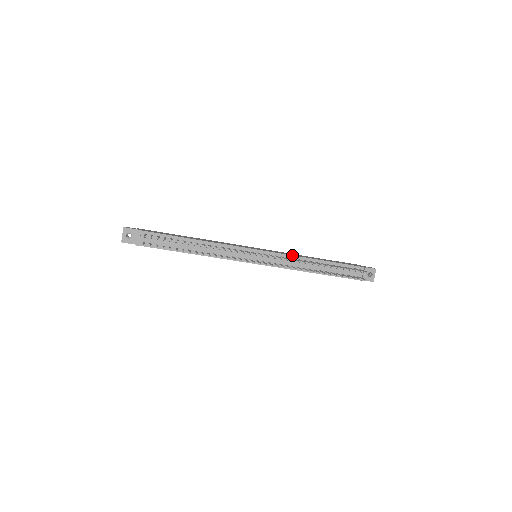
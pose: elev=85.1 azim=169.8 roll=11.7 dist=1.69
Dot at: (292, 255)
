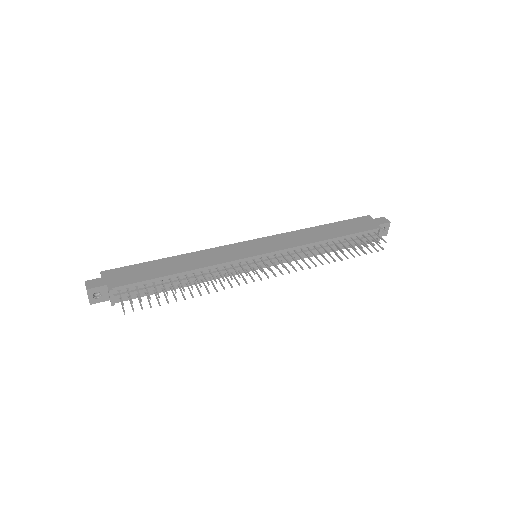
Dot at: (299, 246)
